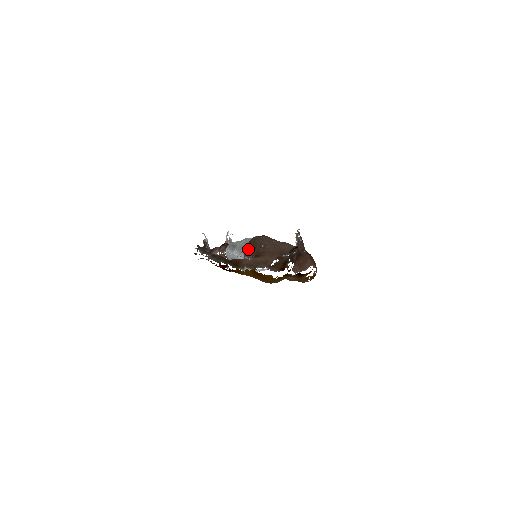
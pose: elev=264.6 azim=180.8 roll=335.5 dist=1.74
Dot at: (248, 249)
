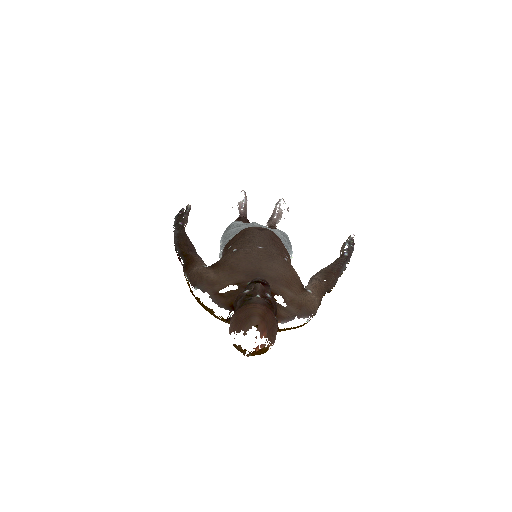
Dot at: (228, 244)
